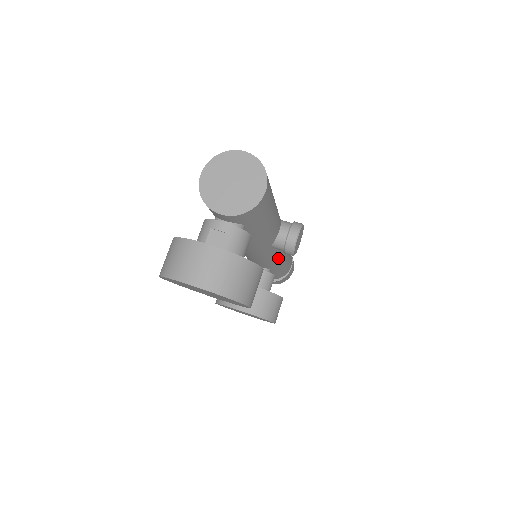
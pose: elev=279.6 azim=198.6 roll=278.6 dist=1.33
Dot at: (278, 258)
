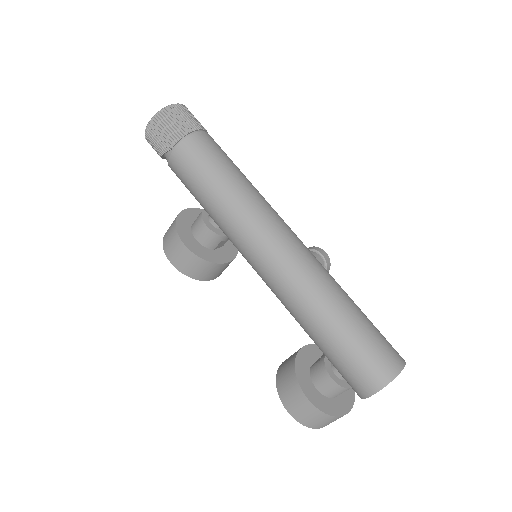
Dot at: occluded
